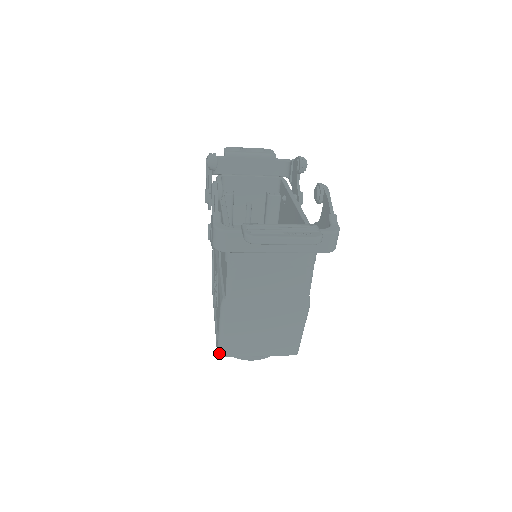
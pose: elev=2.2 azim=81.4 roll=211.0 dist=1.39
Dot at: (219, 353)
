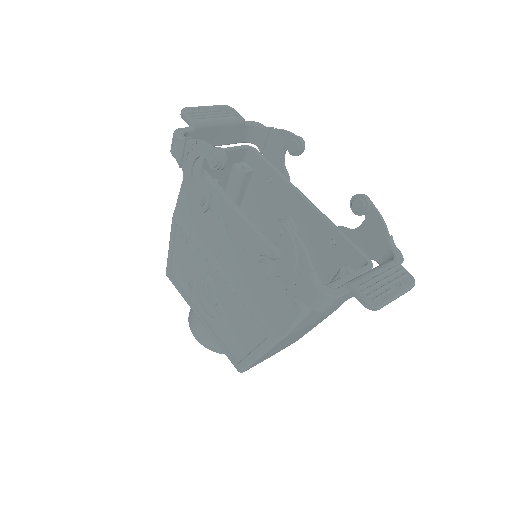
Dot at: (243, 371)
